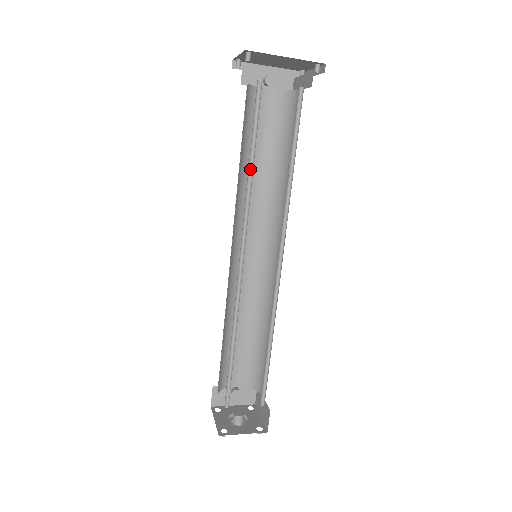
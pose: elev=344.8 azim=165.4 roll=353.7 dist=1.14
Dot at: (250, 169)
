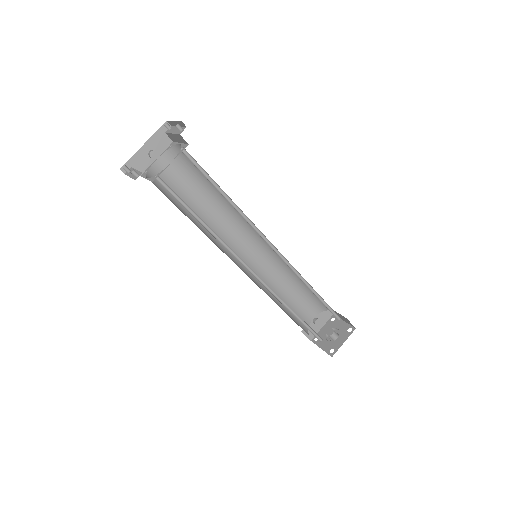
Dot at: (205, 225)
